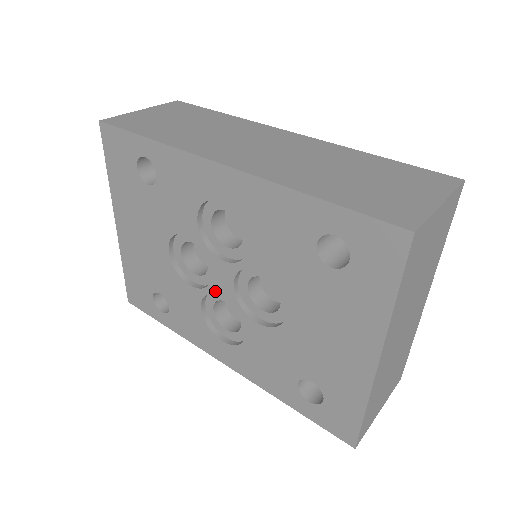
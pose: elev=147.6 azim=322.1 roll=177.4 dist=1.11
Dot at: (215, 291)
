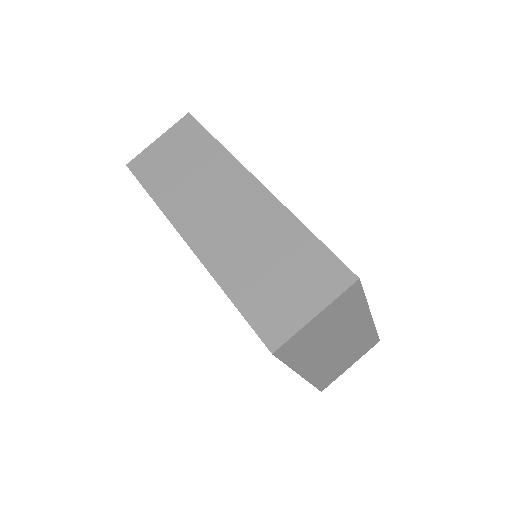
Dot at: occluded
